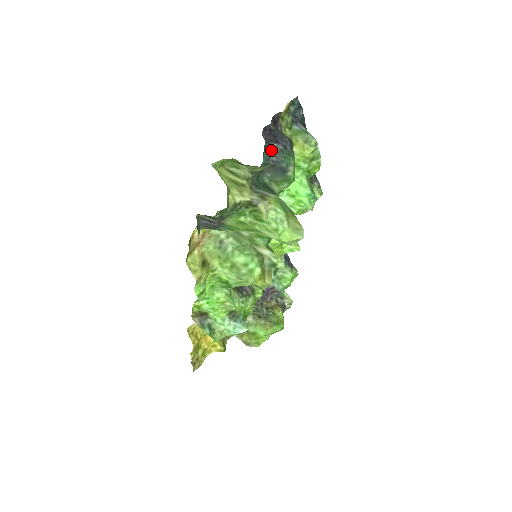
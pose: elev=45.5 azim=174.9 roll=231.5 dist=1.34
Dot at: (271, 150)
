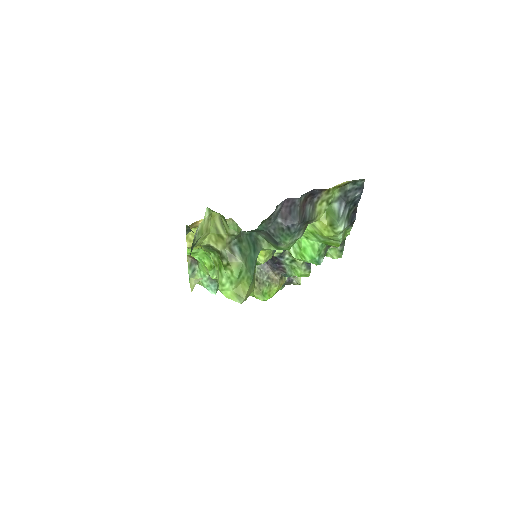
Dot at: (274, 223)
